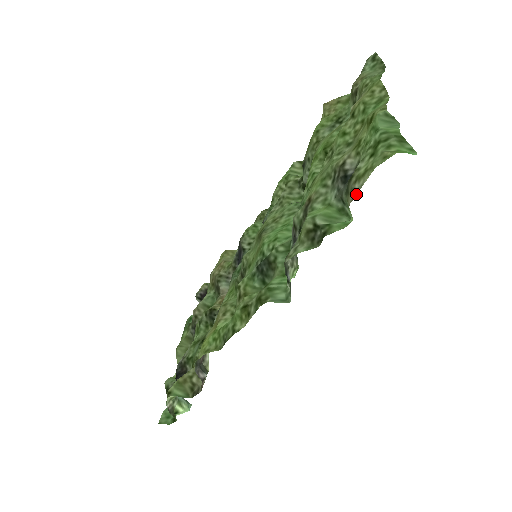
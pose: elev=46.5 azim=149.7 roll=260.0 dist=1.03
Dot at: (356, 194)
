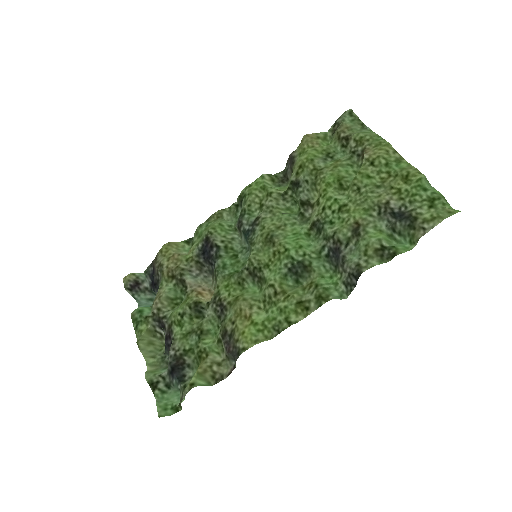
Dot at: occluded
